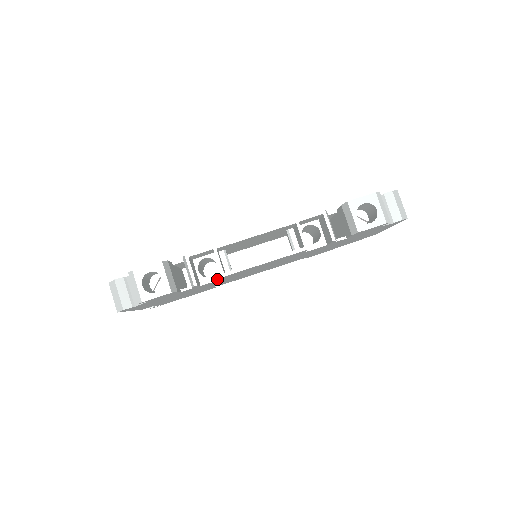
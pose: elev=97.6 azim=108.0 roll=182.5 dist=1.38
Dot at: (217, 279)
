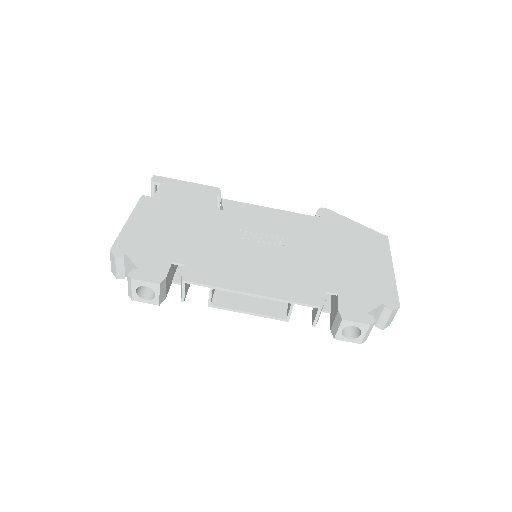
Dot at: occluded
